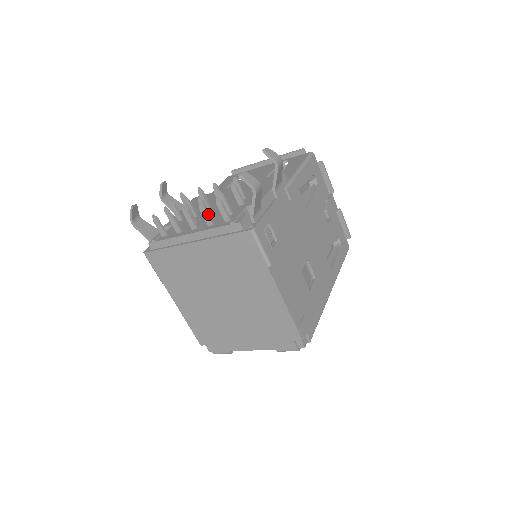
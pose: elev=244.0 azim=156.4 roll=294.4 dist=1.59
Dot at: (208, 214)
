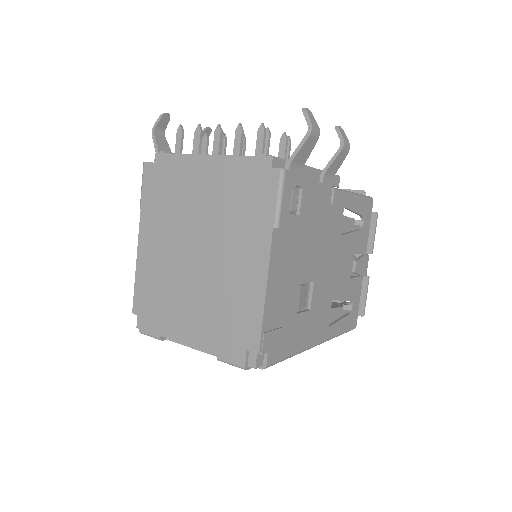
Dot at: (241, 142)
